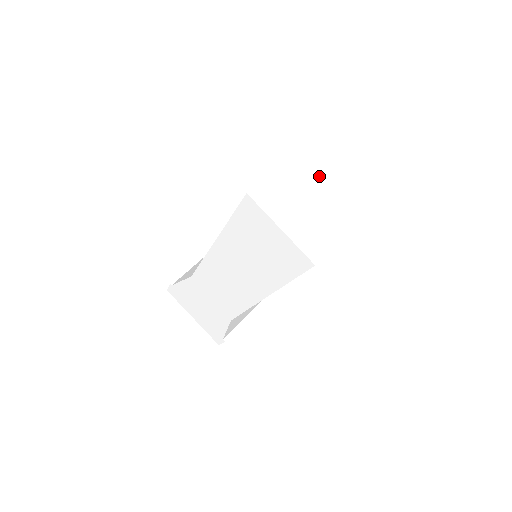
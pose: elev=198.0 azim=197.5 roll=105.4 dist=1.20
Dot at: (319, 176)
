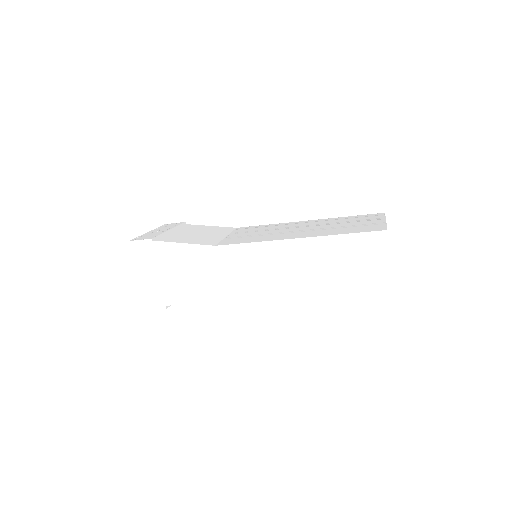
Dot at: occluded
